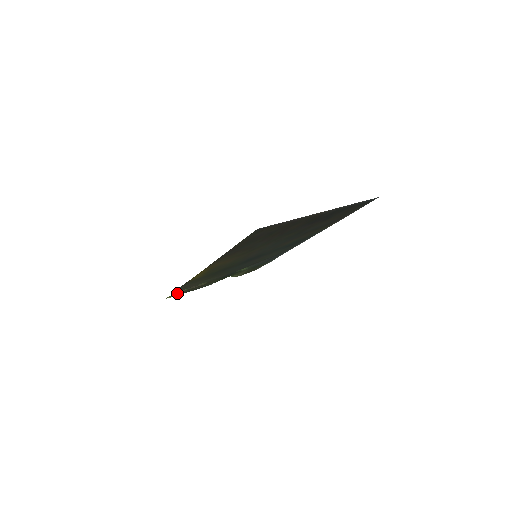
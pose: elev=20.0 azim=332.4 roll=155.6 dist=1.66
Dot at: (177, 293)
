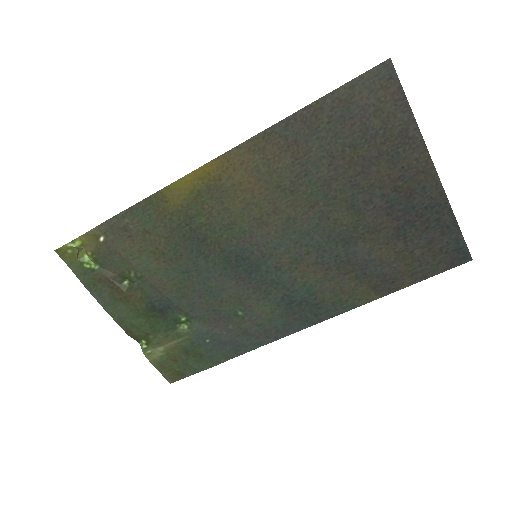
Dot at: (80, 264)
